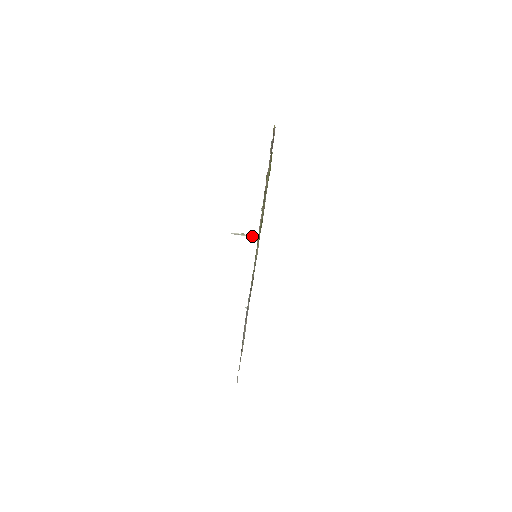
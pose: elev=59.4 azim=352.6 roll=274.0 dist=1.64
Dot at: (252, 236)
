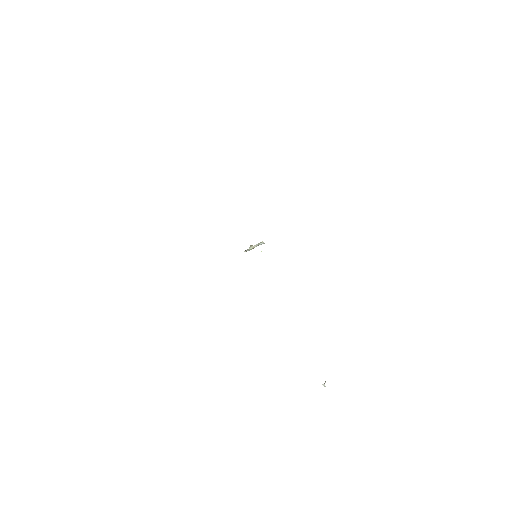
Dot at: (259, 244)
